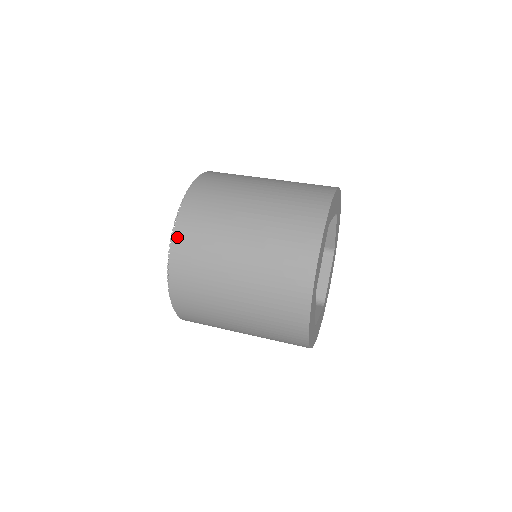
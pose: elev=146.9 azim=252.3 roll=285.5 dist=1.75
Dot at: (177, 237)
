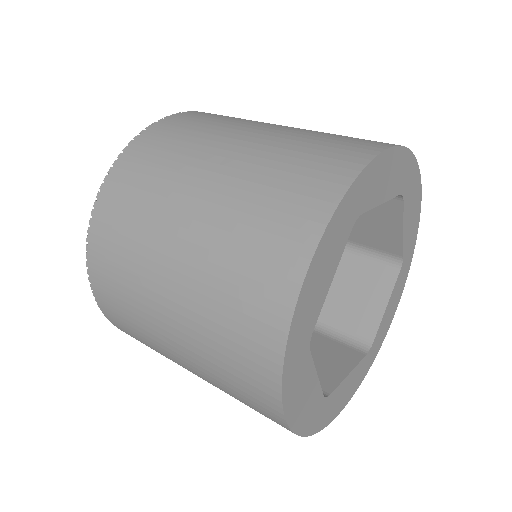
Dot at: (183, 114)
